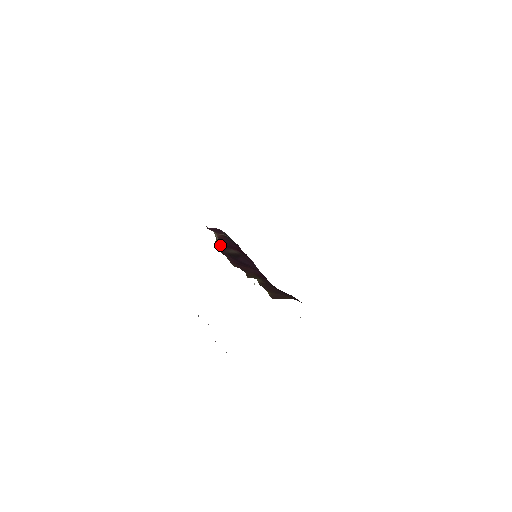
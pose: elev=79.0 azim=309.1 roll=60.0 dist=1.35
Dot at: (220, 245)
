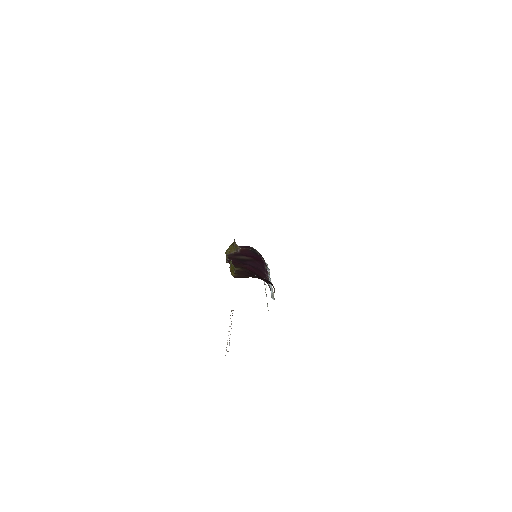
Dot at: (235, 254)
